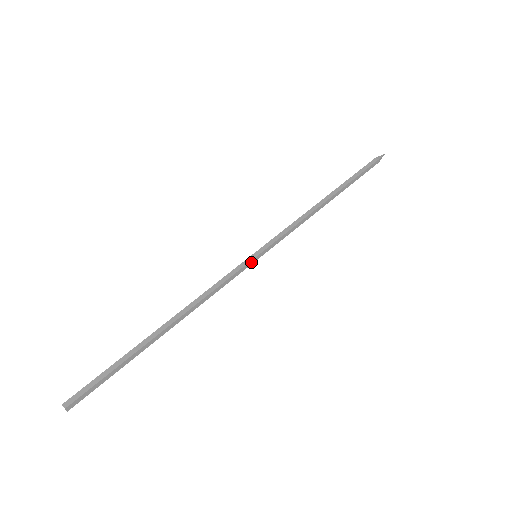
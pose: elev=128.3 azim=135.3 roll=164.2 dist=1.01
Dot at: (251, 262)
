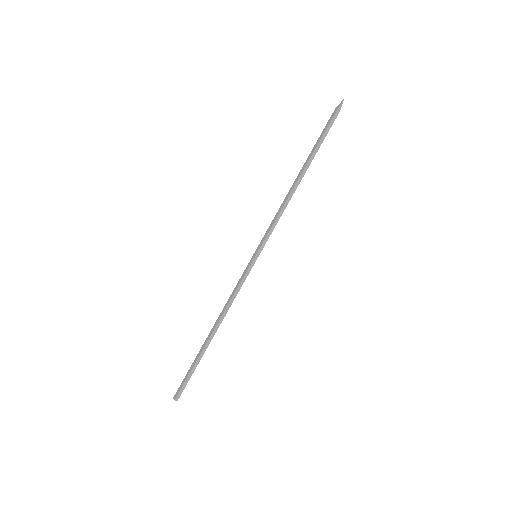
Dot at: (253, 263)
